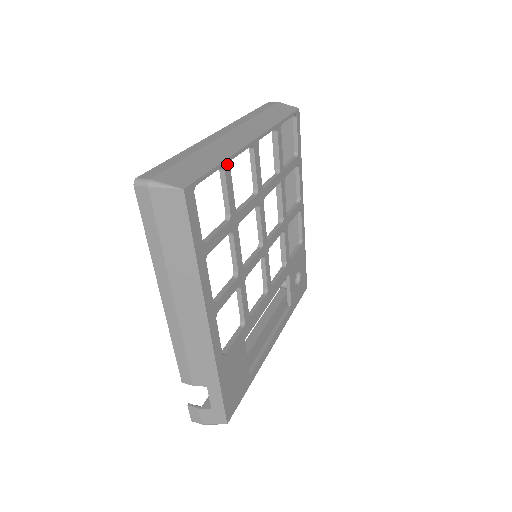
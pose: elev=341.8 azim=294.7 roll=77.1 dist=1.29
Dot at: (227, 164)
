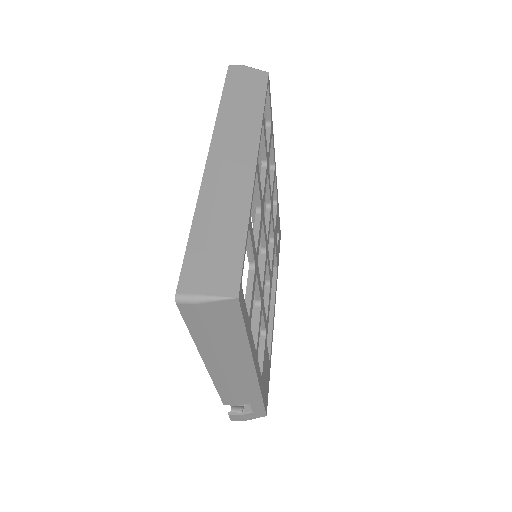
Dot at: (249, 221)
